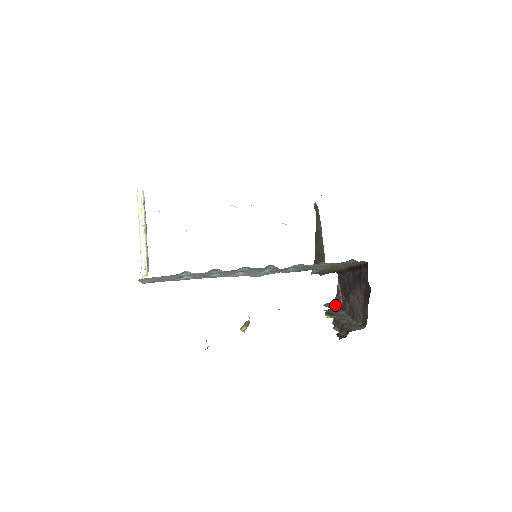
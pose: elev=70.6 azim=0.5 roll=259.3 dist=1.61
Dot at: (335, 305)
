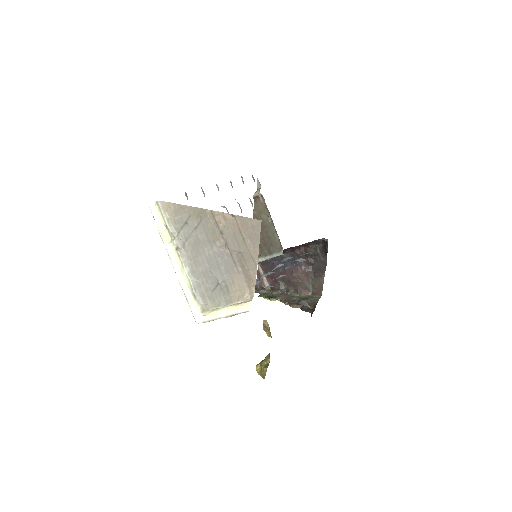
Dot at: (259, 289)
